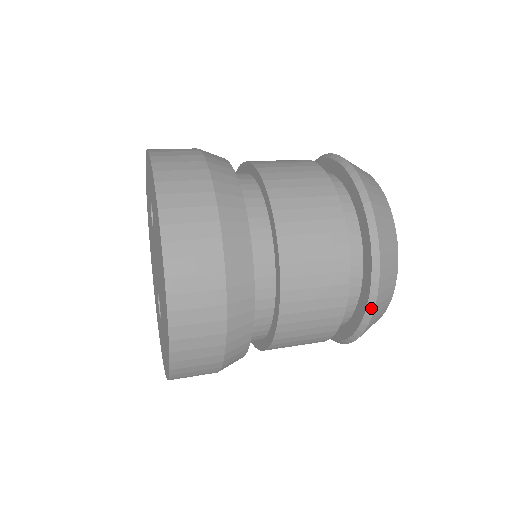
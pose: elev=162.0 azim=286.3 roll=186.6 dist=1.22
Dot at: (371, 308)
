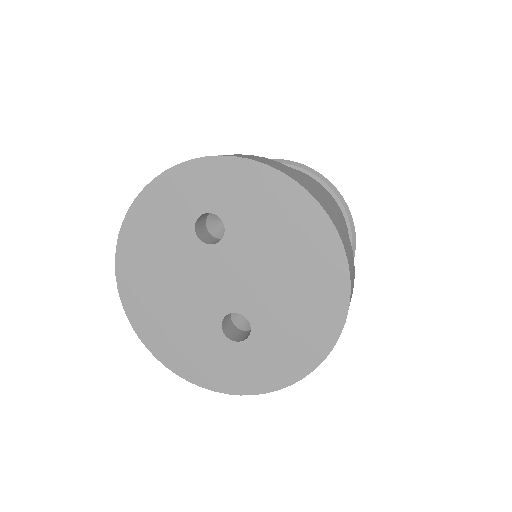
Dot at: occluded
